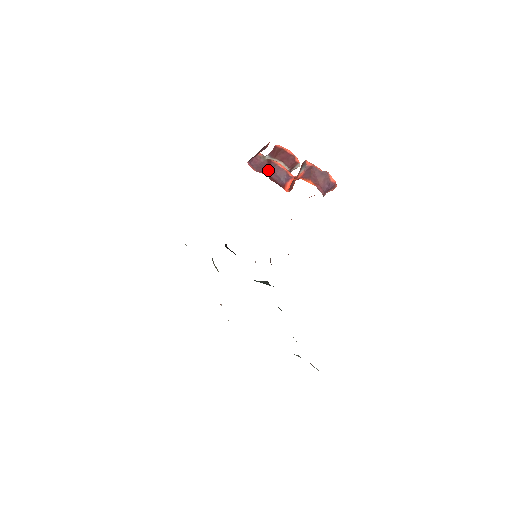
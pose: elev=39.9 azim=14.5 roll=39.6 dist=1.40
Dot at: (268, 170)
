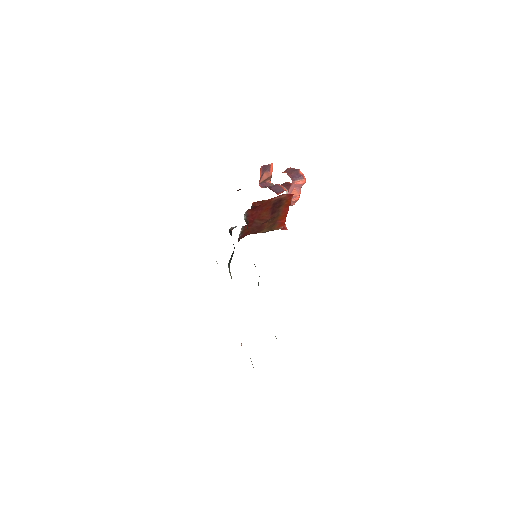
Dot at: (270, 186)
